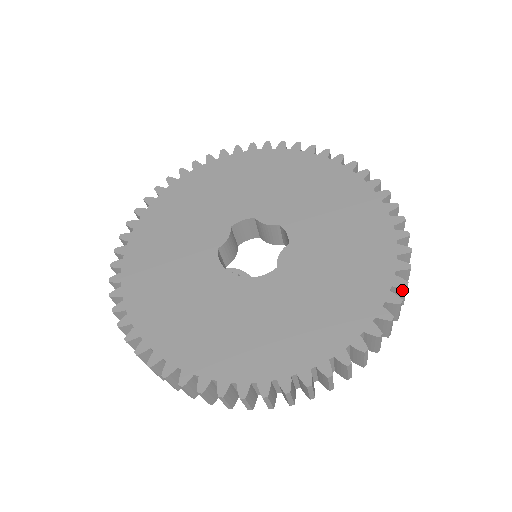
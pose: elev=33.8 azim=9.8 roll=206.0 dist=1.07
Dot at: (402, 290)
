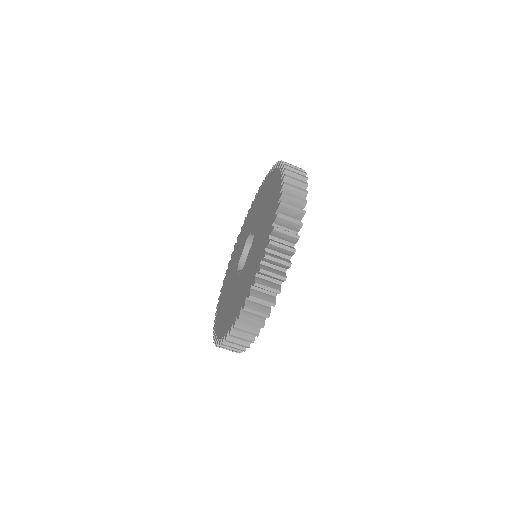
Dot at: (268, 260)
